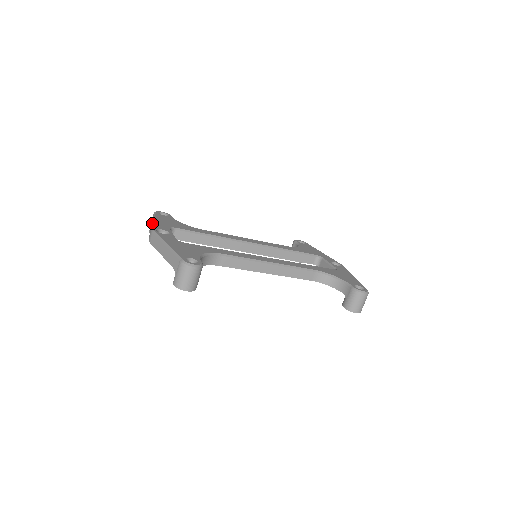
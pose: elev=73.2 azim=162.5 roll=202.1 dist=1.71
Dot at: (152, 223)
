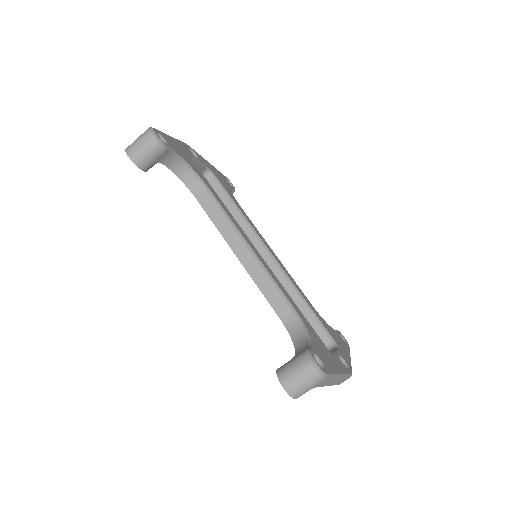
Dot at: occluded
